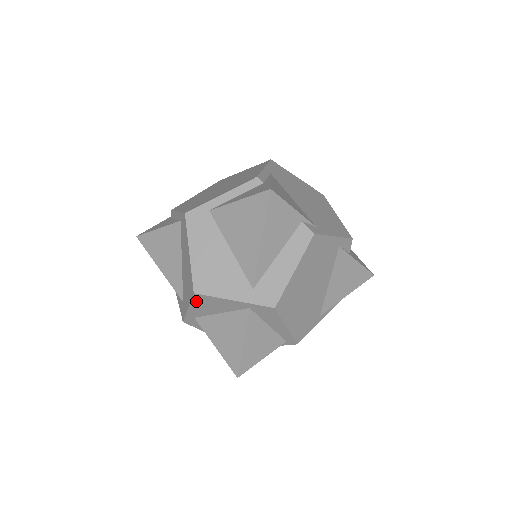
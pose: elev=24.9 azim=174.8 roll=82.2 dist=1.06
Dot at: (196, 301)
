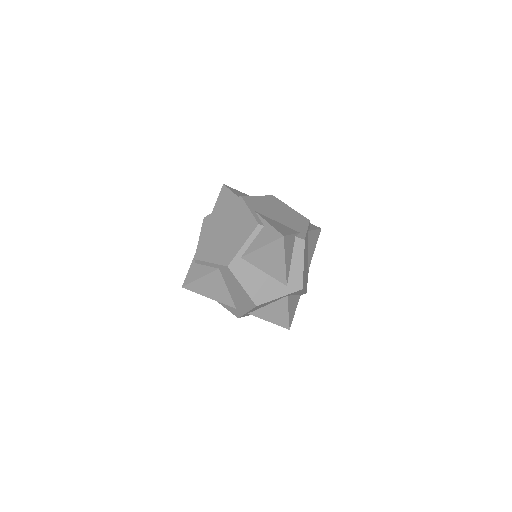
Dot at: (255, 308)
